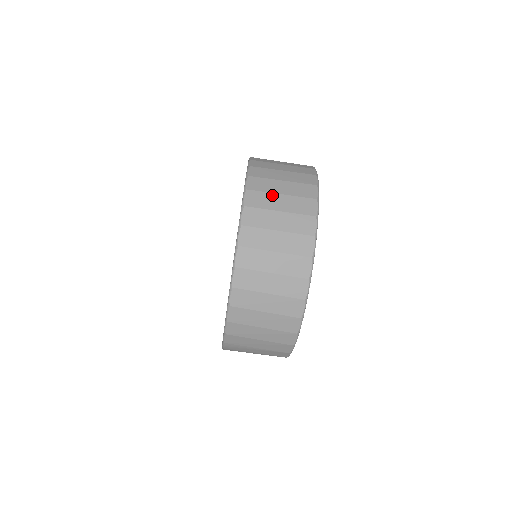
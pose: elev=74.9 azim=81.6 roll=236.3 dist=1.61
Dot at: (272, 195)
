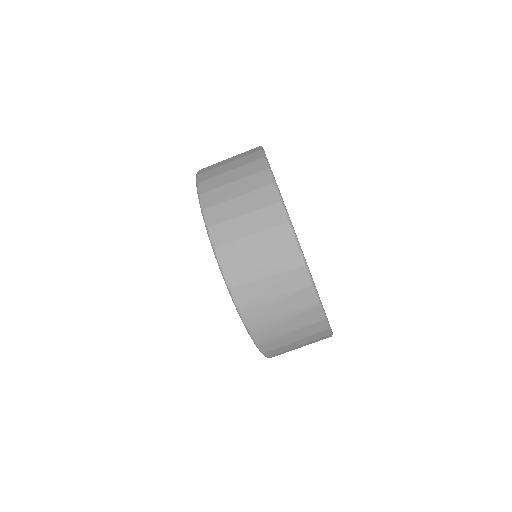
Dot at: (221, 162)
